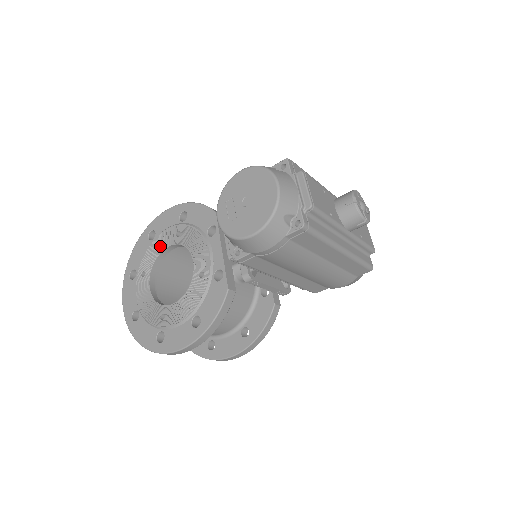
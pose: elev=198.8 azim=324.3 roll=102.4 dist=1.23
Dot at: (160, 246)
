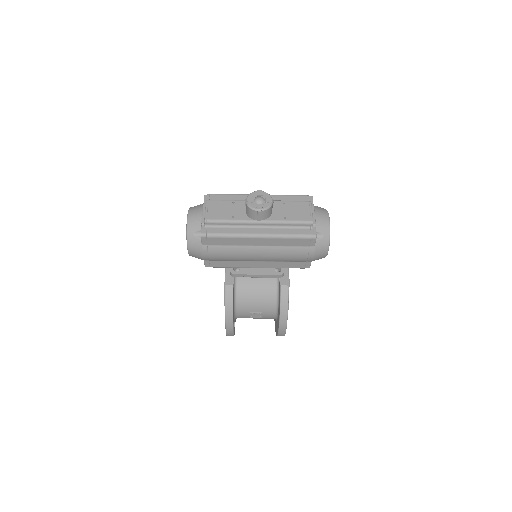
Dot at: occluded
